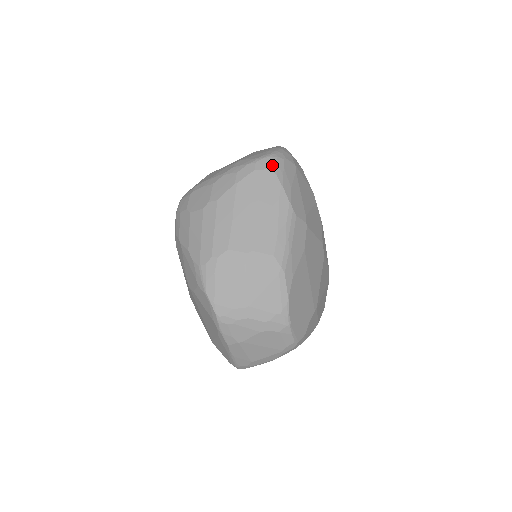
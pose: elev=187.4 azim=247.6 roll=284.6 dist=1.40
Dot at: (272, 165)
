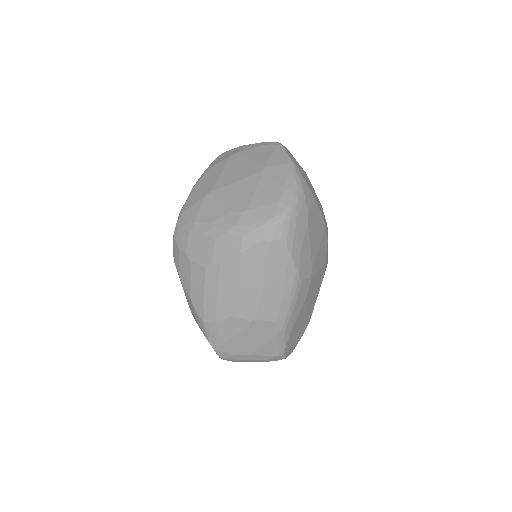
Dot at: (282, 233)
